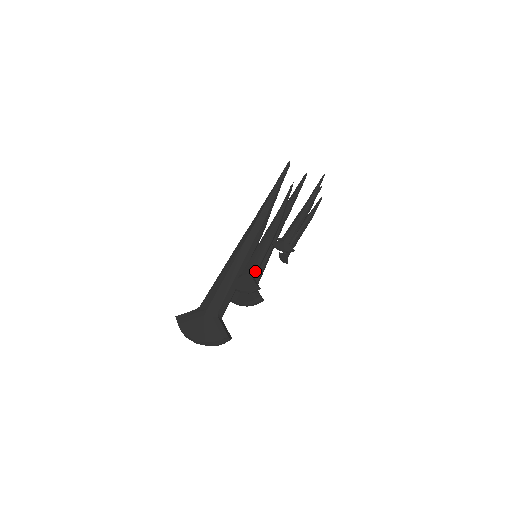
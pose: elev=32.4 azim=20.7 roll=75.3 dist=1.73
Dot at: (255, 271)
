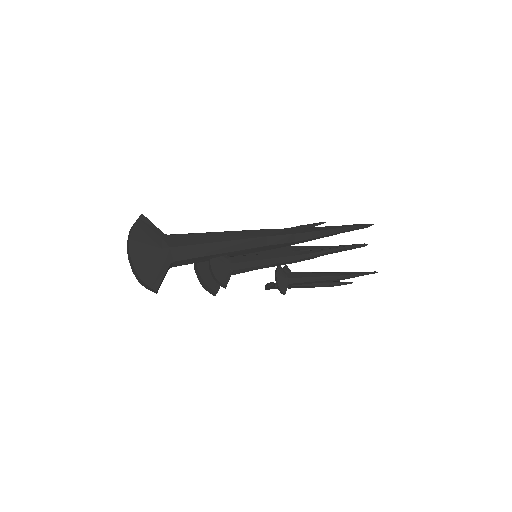
Dot at: (240, 270)
